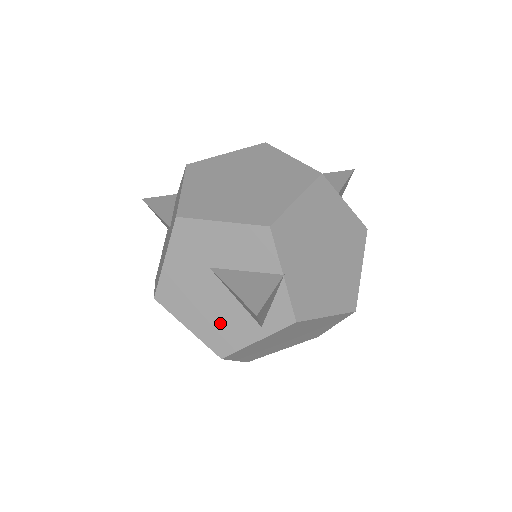
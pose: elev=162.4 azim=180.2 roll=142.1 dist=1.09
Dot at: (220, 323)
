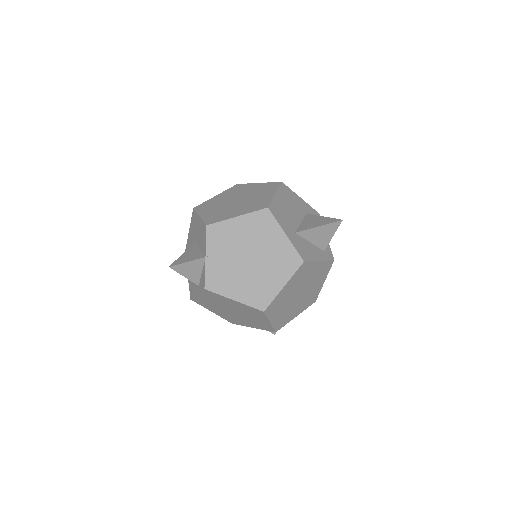
Dot at: occluded
